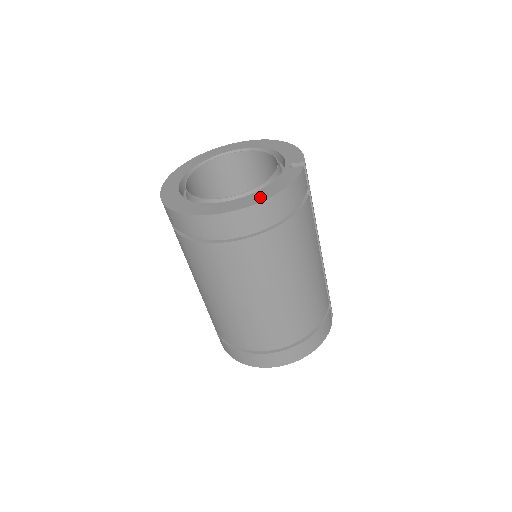
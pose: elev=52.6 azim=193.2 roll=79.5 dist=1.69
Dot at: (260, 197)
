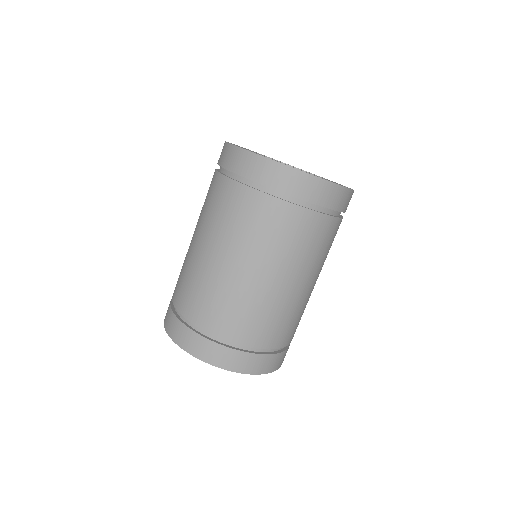
Dot at: occluded
